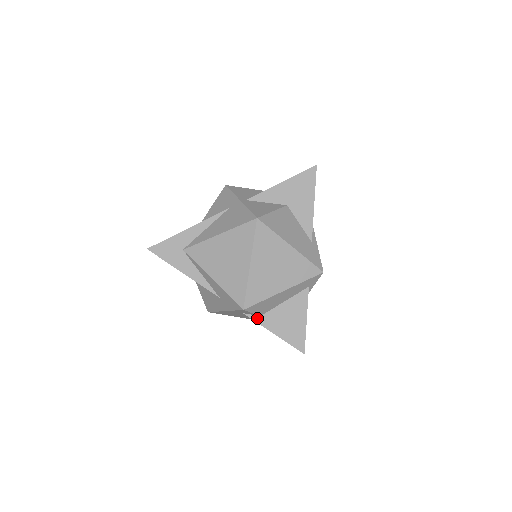
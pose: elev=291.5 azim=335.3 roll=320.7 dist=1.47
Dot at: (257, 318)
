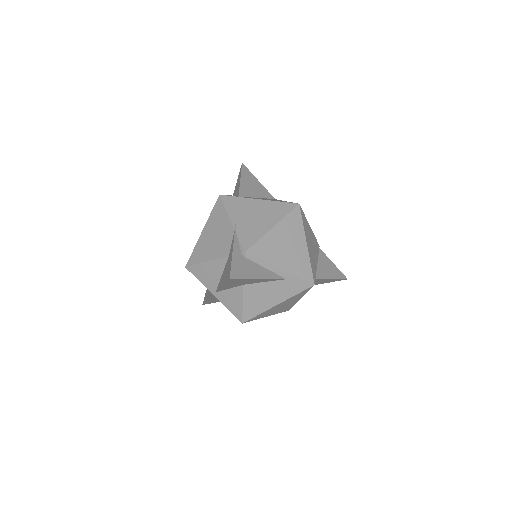
Dot at: occluded
